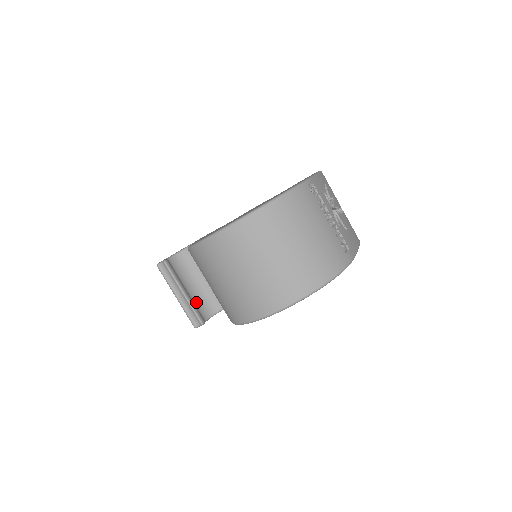
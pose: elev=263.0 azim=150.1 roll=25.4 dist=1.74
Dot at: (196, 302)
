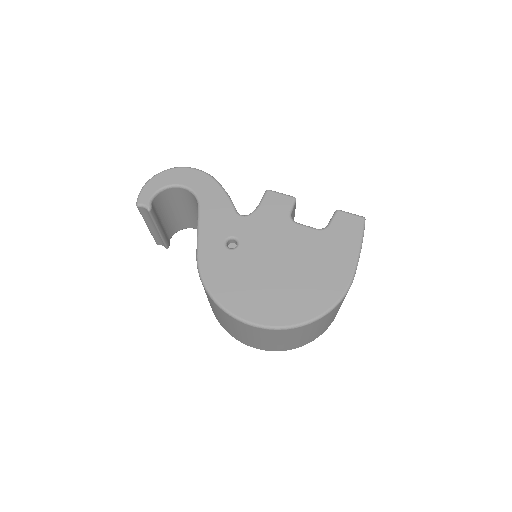
Dot at: (166, 228)
